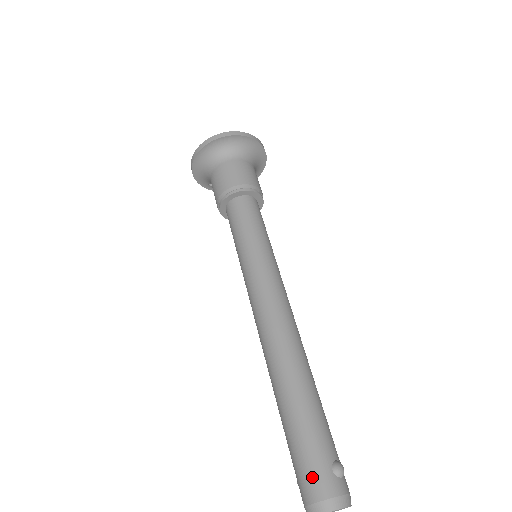
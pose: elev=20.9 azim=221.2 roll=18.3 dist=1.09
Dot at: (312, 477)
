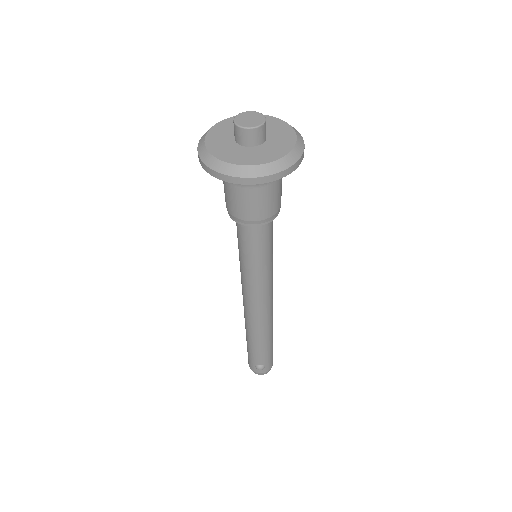
Dot at: (248, 359)
